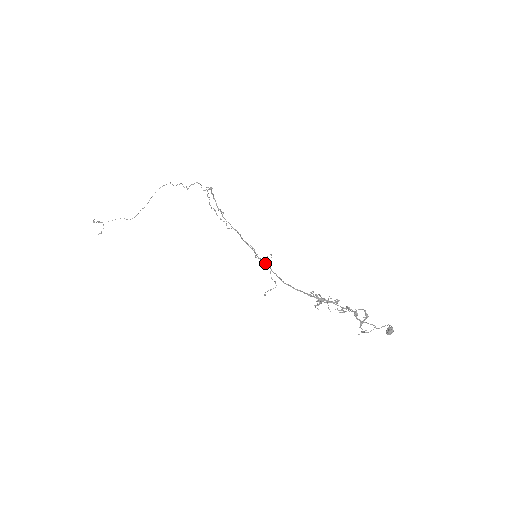
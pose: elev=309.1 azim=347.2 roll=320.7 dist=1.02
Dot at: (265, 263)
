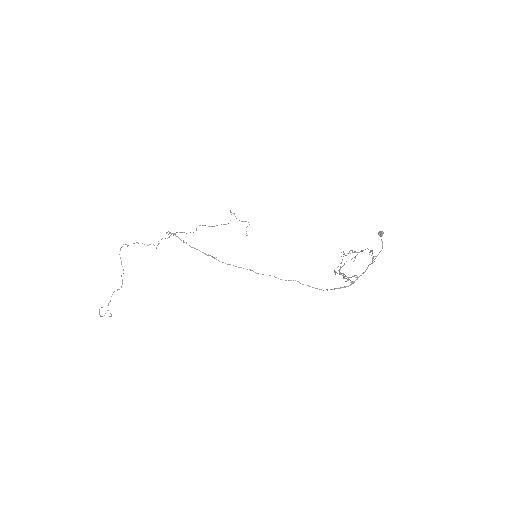
Dot at: occluded
